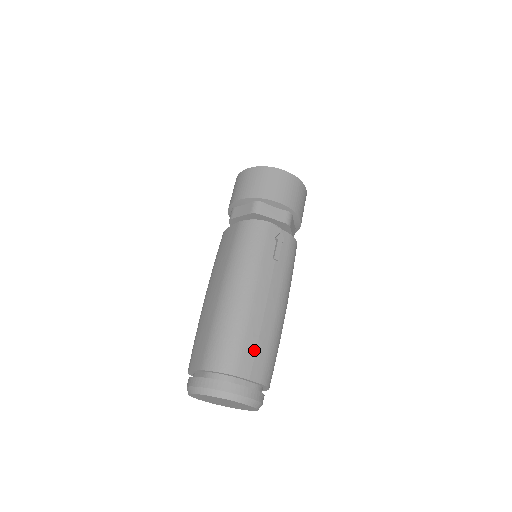
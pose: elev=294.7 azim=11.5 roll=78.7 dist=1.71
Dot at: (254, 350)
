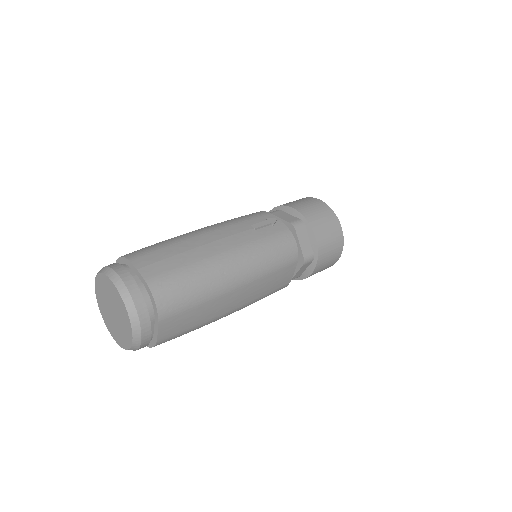
Dot at: (165, 257)
